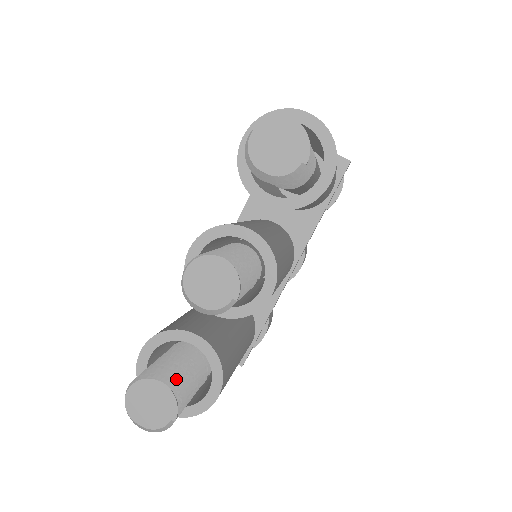
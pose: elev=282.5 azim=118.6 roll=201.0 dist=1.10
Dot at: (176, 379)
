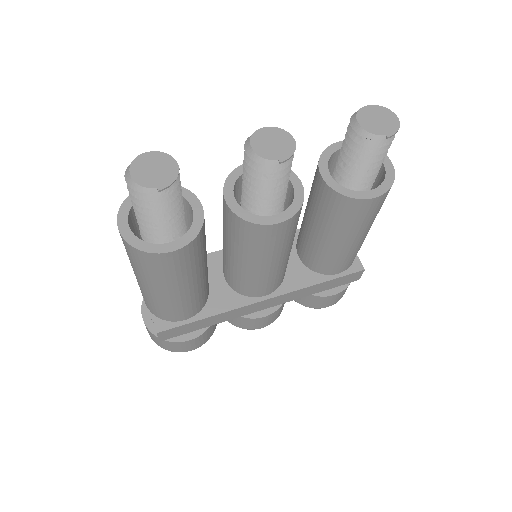
Dot at: (179, 185)
